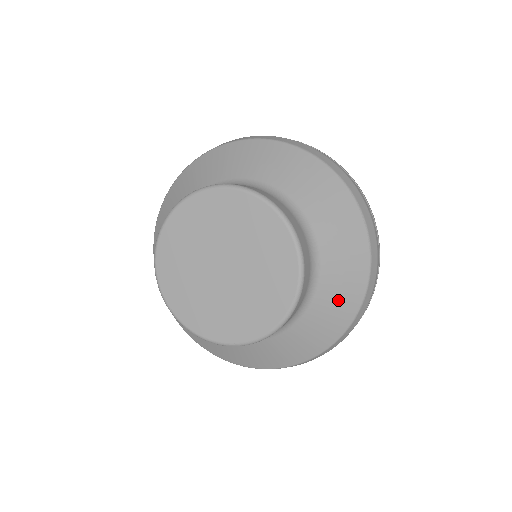
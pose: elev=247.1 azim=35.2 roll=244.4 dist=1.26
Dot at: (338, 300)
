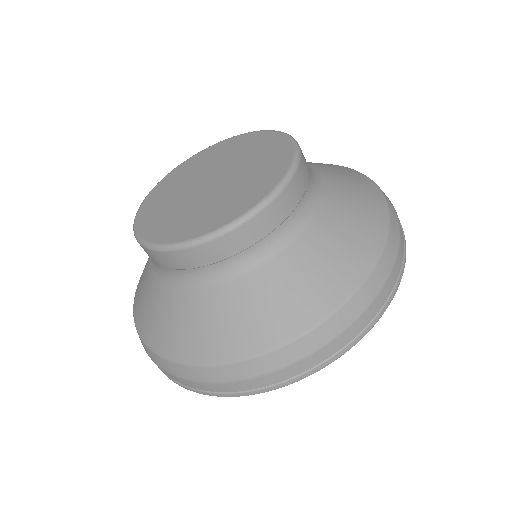
Dot at: (321, 269)
